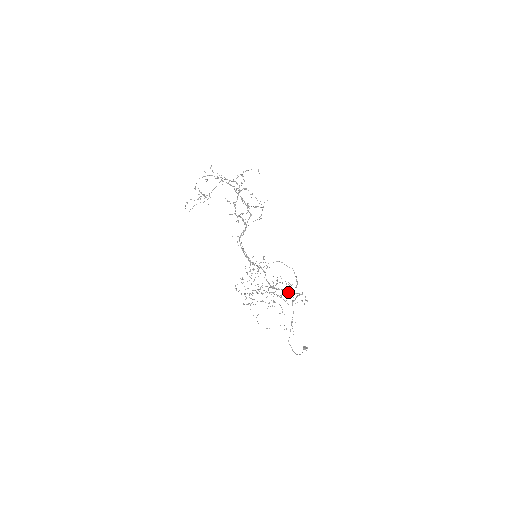
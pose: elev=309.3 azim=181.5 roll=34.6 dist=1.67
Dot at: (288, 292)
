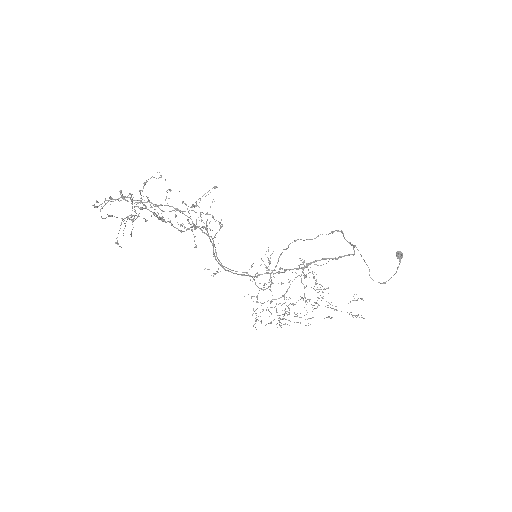
Dot at: (332, 259)
